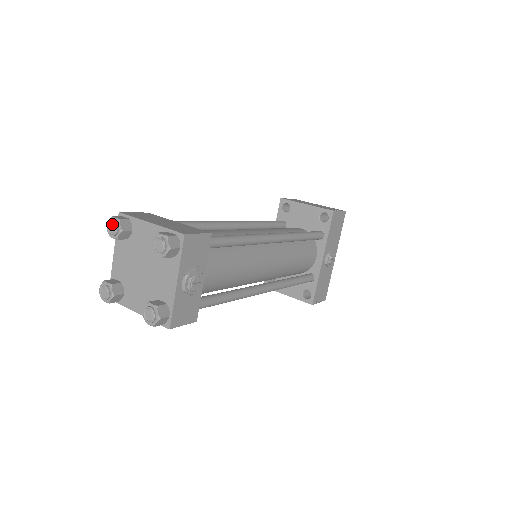
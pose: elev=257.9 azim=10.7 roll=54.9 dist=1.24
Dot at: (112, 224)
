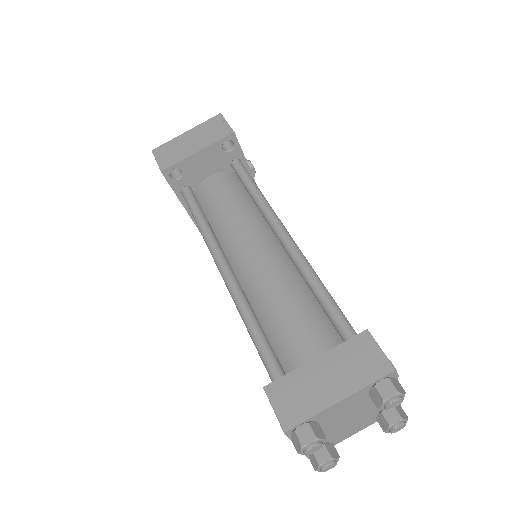
Dot at: (313, 449)
